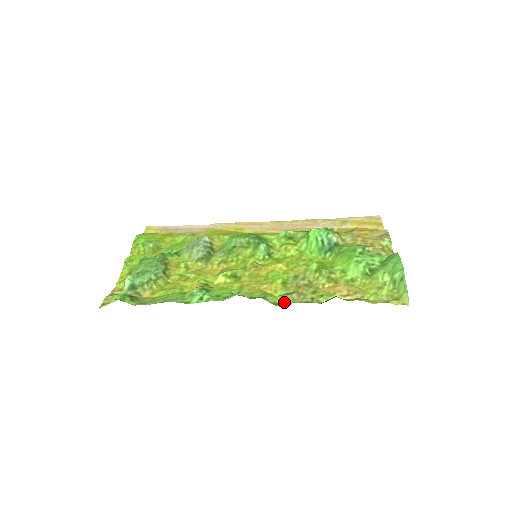
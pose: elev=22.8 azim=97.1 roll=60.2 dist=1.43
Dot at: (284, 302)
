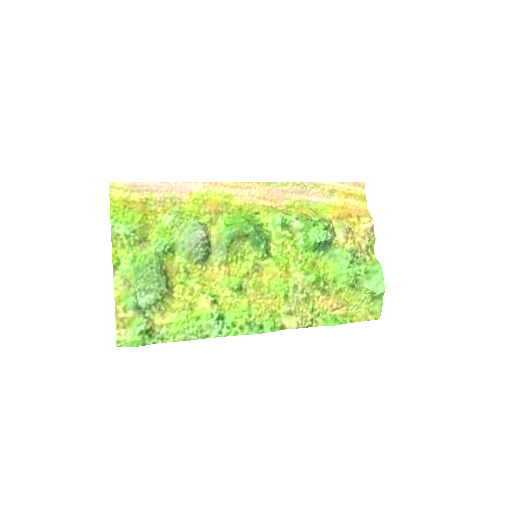
Dot at: (289, 324)
